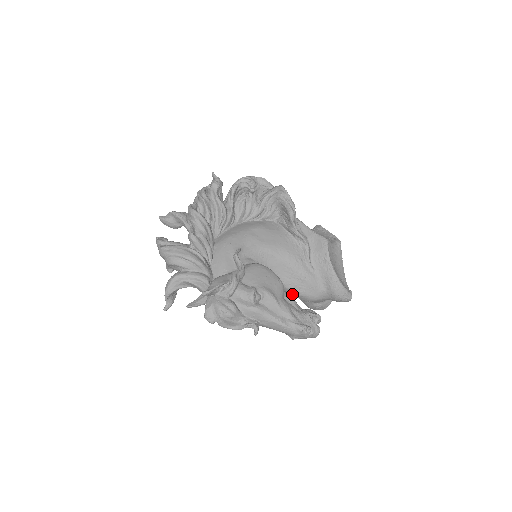
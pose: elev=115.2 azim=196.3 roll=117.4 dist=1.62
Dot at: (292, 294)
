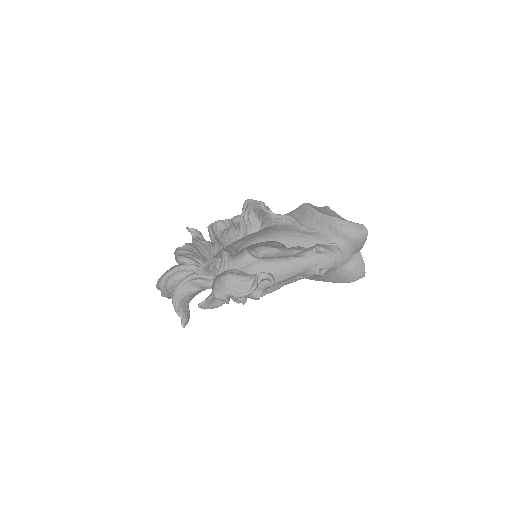
Dot at: occluded
